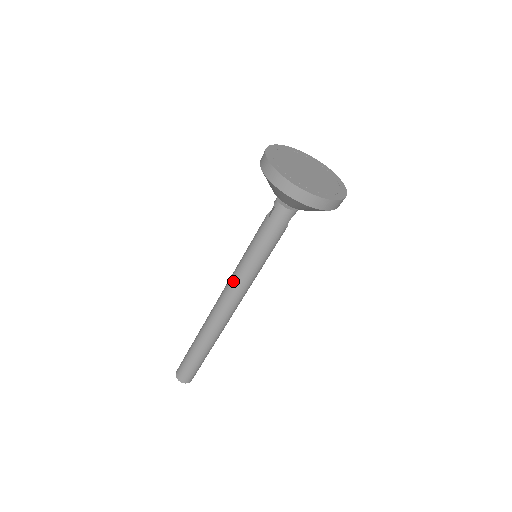
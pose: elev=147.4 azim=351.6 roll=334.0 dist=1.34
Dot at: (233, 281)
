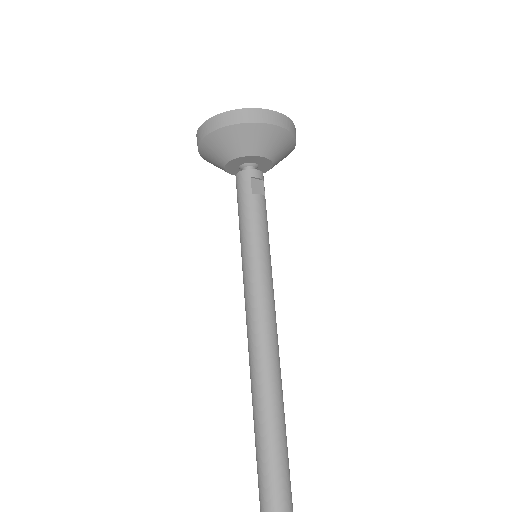
Dot at: (245, 302)
